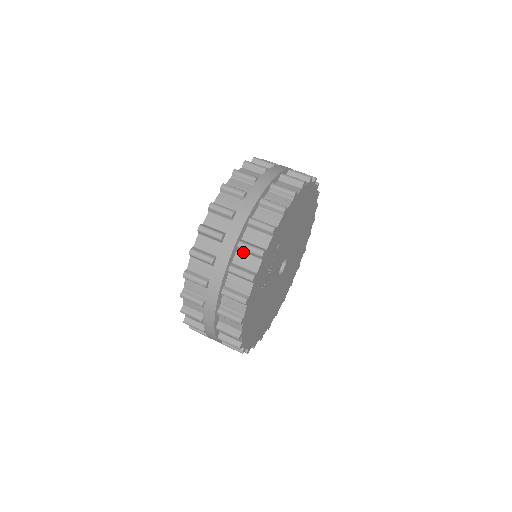
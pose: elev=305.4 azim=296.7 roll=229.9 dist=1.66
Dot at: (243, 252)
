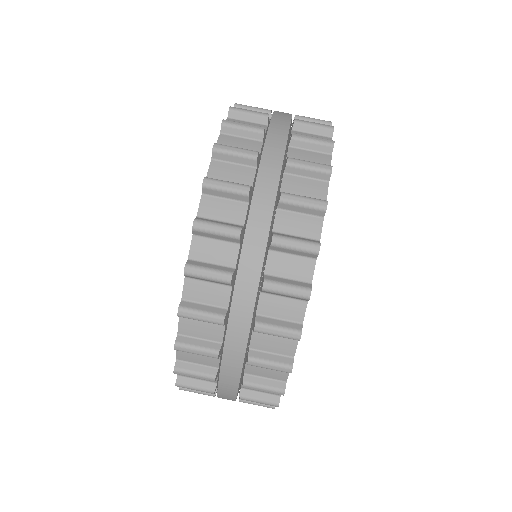
Dot at: (295, 175)
